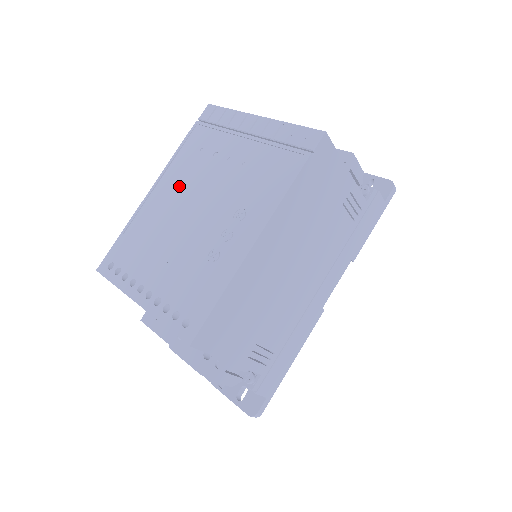
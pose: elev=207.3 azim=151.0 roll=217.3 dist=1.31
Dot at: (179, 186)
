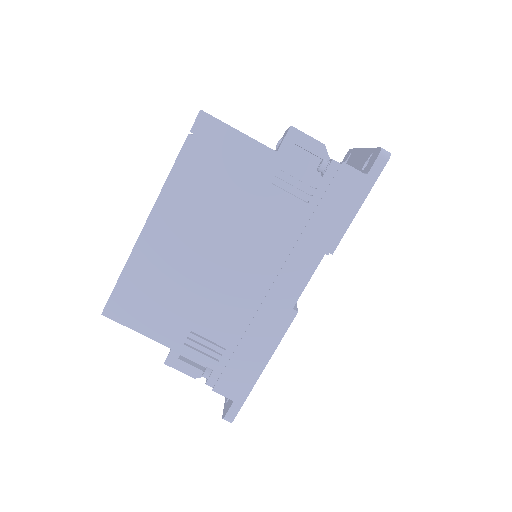
Dot at: occluded
